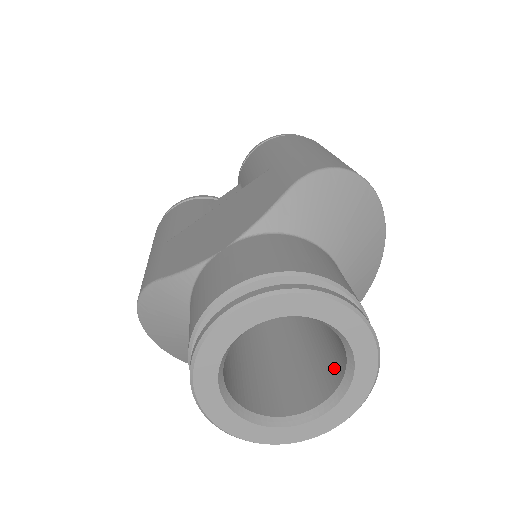
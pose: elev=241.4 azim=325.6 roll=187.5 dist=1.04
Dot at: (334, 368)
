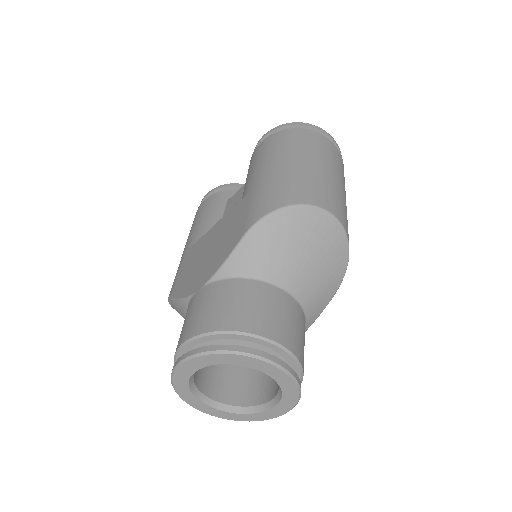
Dot at: occluded
